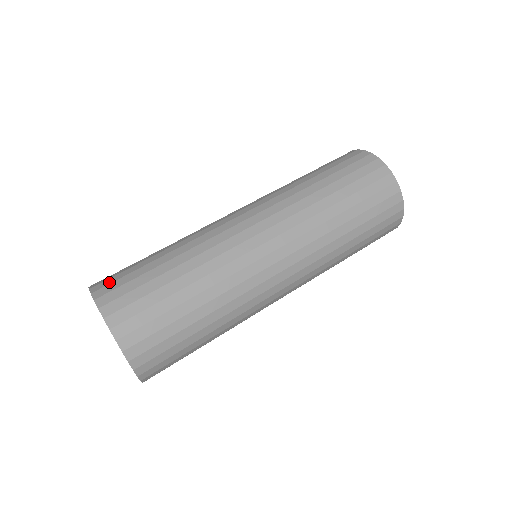
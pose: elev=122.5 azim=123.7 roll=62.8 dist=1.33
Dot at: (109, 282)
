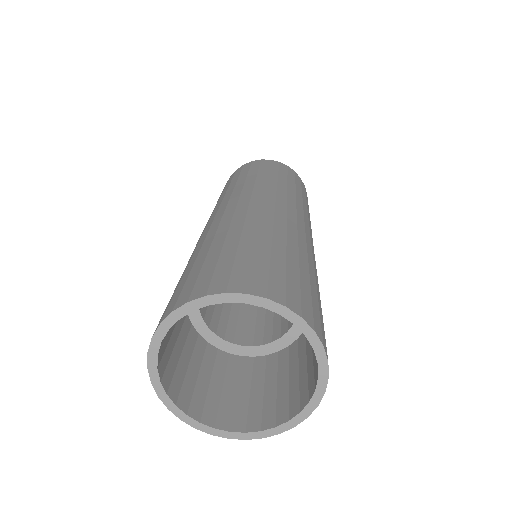
Dot at: (244, 276)
